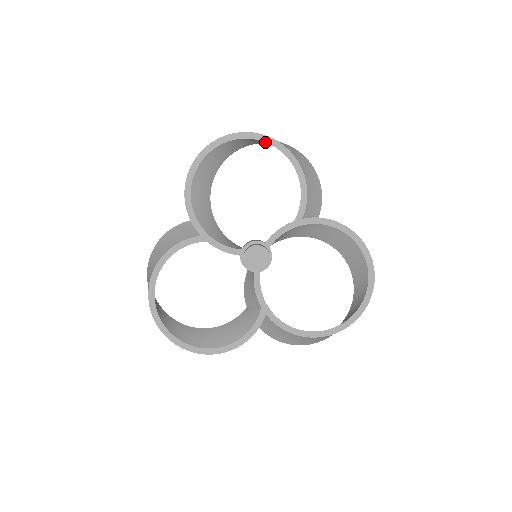
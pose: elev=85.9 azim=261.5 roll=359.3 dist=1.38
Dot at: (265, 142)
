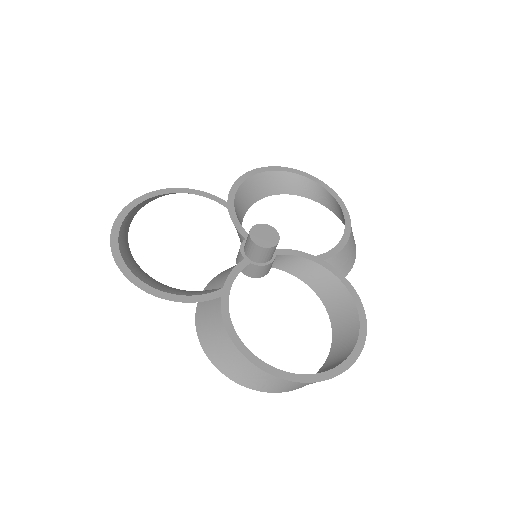
Dot at: (332, 204)
